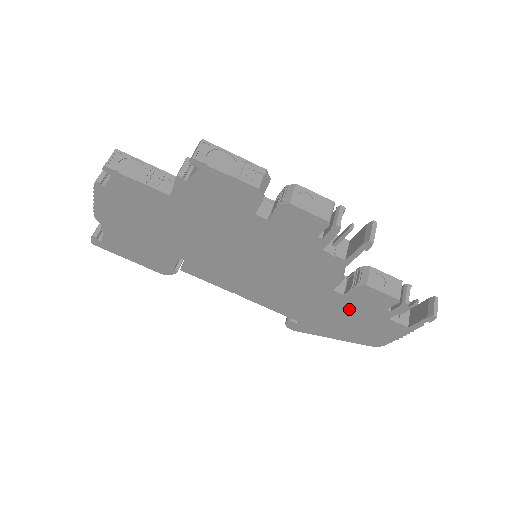
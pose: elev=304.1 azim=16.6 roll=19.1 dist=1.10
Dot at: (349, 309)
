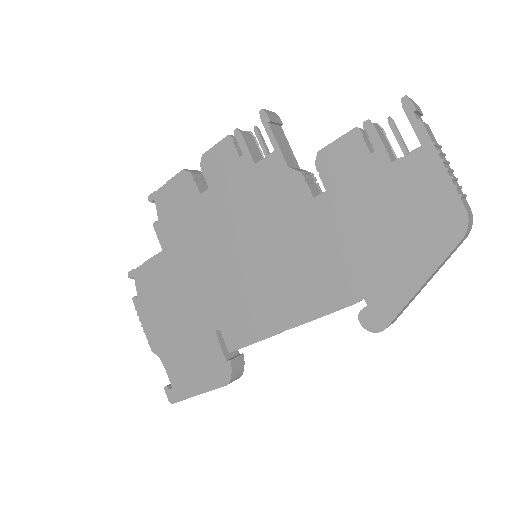
Dot at: (355, 204)
